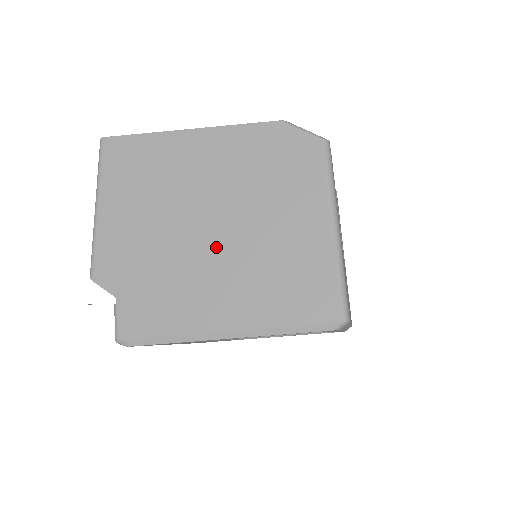
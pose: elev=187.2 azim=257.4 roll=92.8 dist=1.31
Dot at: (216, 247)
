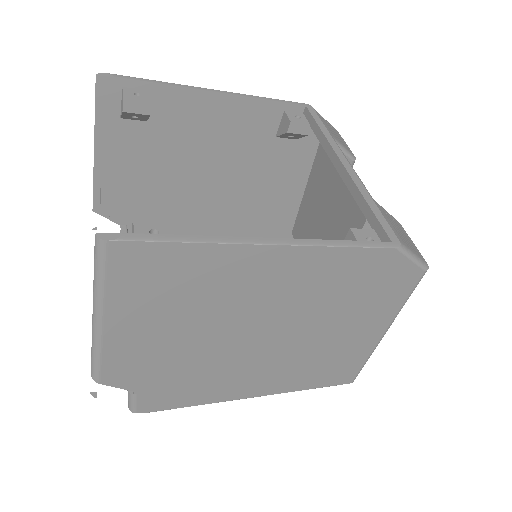
Dot at: (265, 352)
